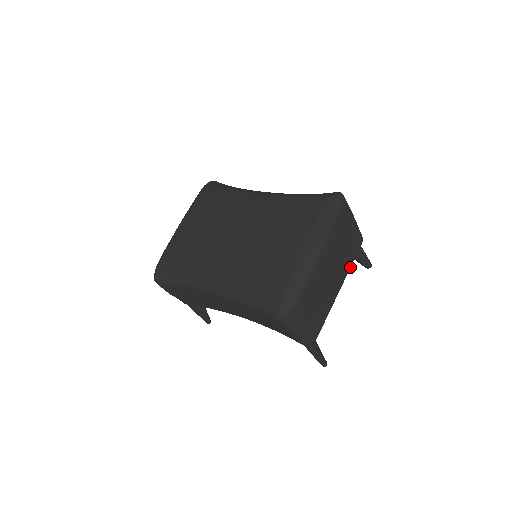
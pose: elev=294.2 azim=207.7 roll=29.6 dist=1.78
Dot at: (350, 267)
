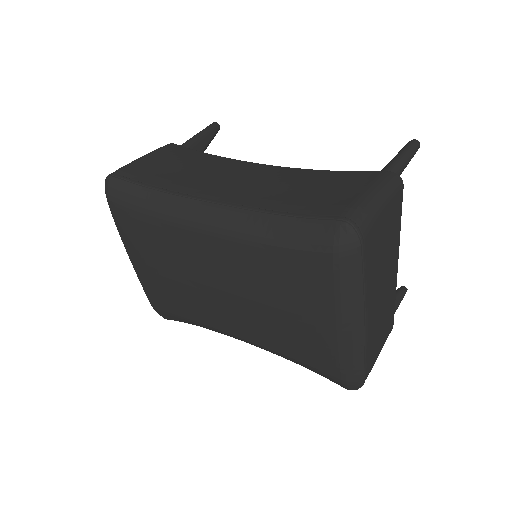
Dot at: (399, 233)
